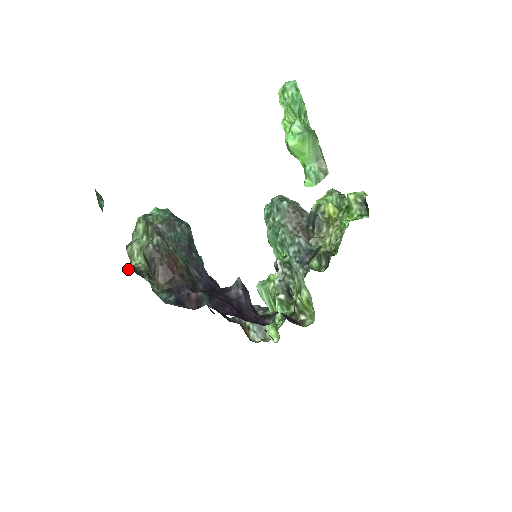
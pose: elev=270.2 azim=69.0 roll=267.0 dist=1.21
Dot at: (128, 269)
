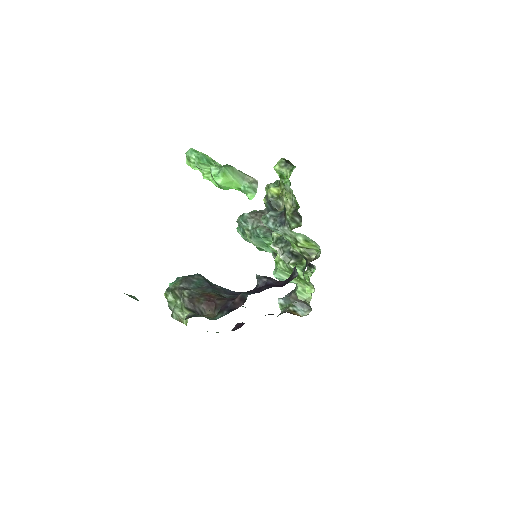
Dot at: occluded
